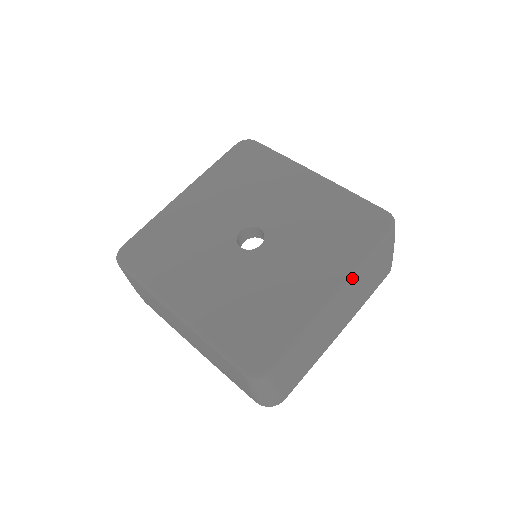
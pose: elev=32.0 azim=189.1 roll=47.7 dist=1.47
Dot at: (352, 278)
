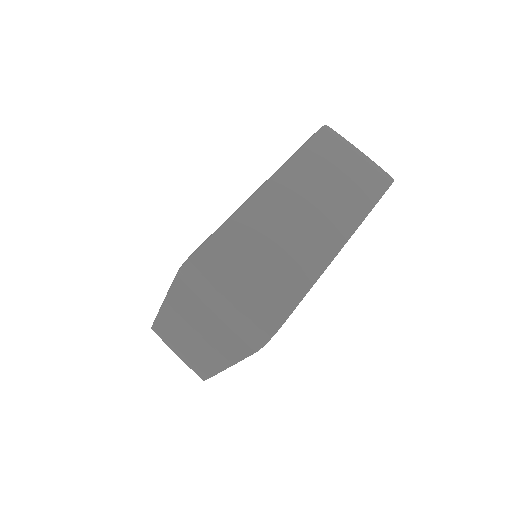
Dot at: (283, 167)
